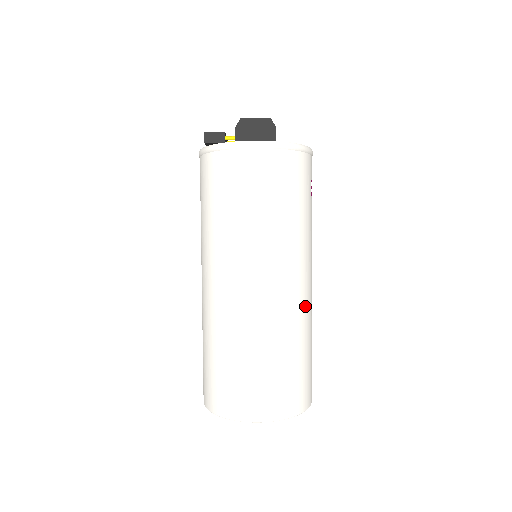
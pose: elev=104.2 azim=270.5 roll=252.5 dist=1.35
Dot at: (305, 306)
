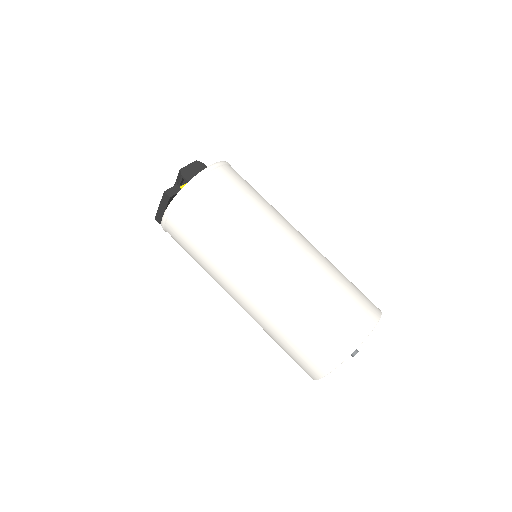
Dot at: occluded
